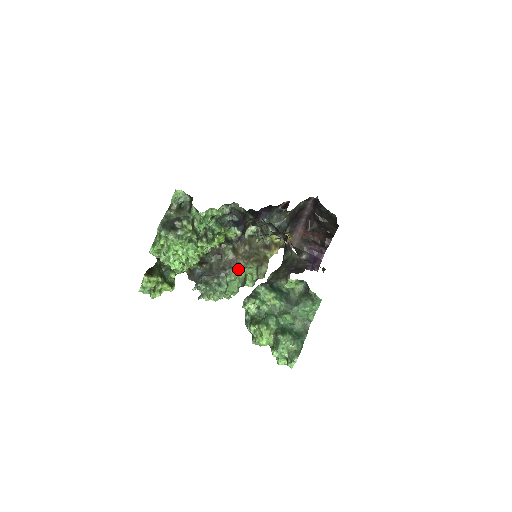
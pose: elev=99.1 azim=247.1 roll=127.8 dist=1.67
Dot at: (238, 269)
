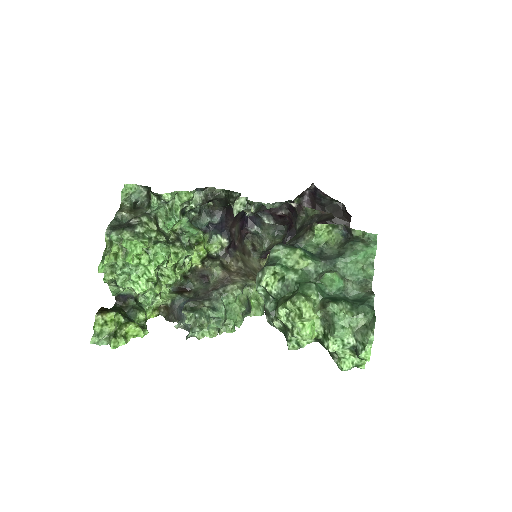
Dot at: (235, 285)
